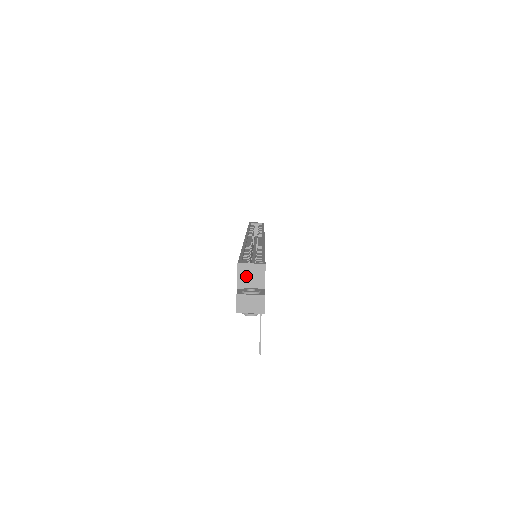
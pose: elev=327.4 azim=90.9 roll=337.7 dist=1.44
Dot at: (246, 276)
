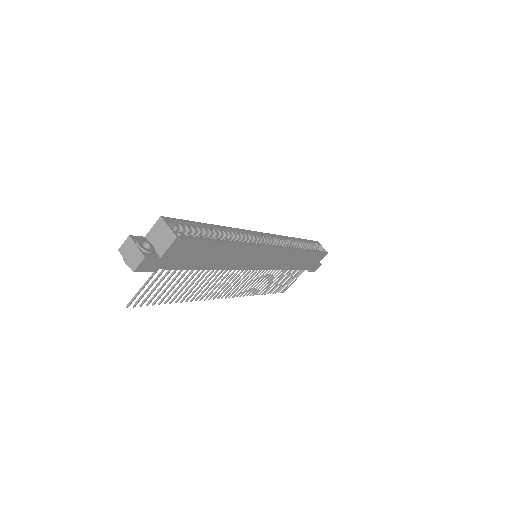
Dot at: (158, 233)
